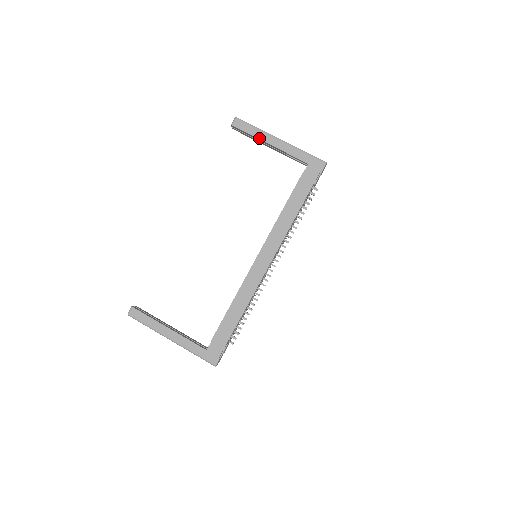
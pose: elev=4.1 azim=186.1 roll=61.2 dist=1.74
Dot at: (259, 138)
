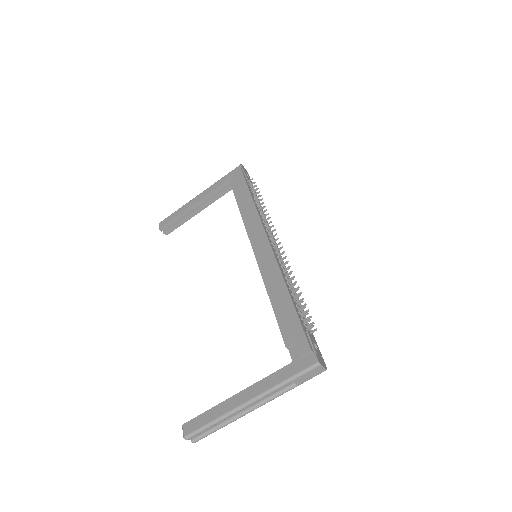
Dot at: (184, 210)
